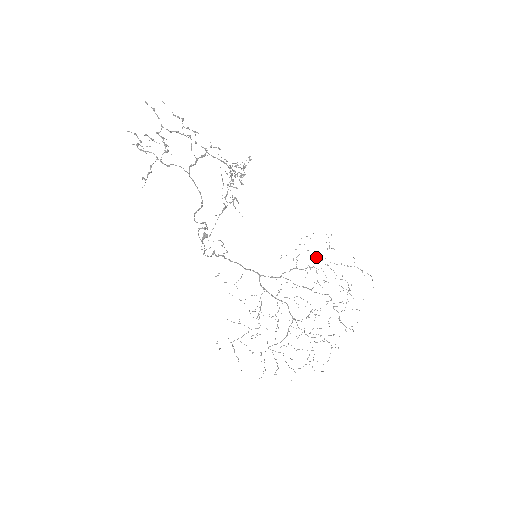
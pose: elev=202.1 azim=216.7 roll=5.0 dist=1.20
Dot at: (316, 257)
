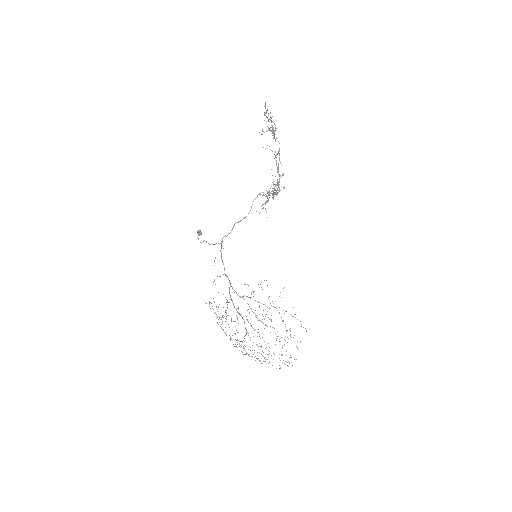
Dot at: occluded
